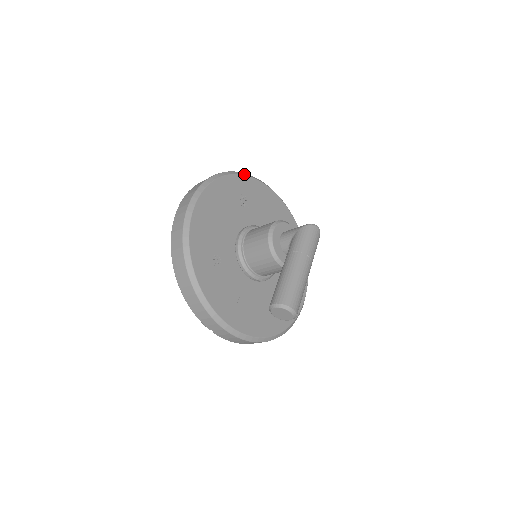
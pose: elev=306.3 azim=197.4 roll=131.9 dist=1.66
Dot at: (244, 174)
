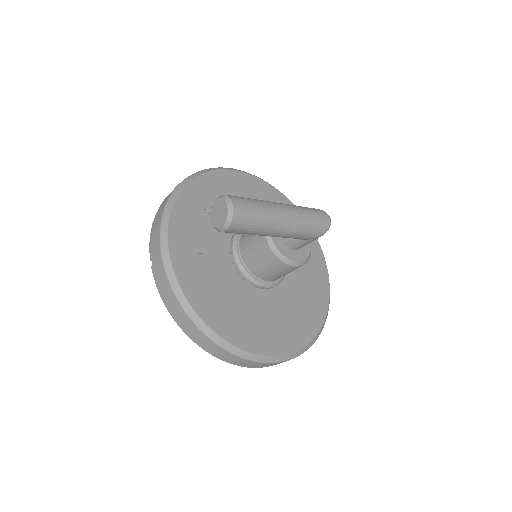
Dot at: occluded
